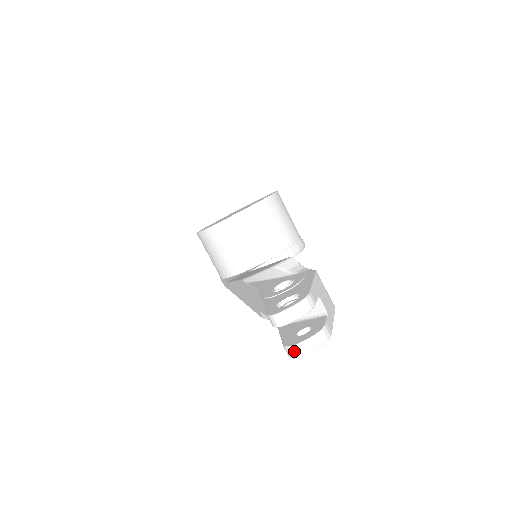
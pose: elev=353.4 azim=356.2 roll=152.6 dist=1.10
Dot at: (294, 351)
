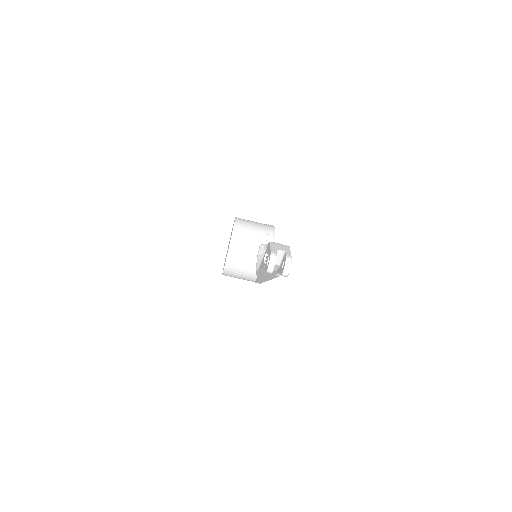
Dot at: (285, 274)
